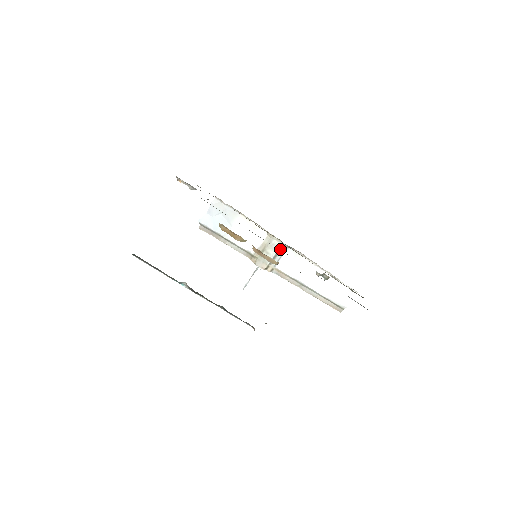
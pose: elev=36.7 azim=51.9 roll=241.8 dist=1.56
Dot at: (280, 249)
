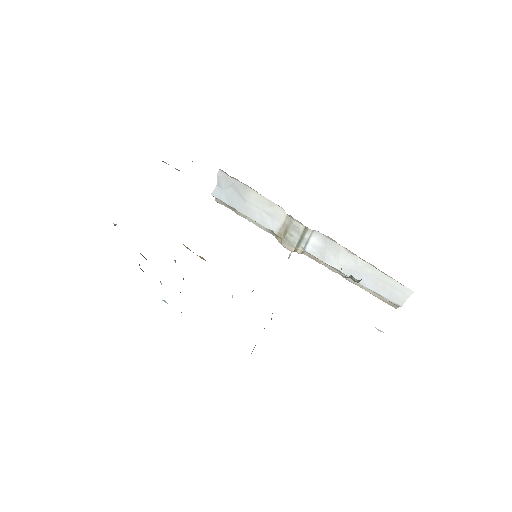
Dot at: occluded
